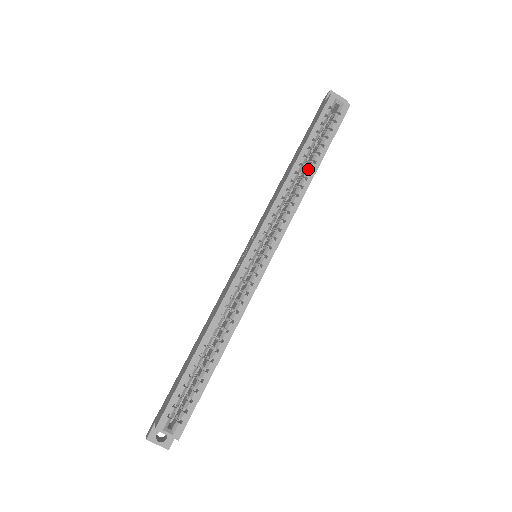
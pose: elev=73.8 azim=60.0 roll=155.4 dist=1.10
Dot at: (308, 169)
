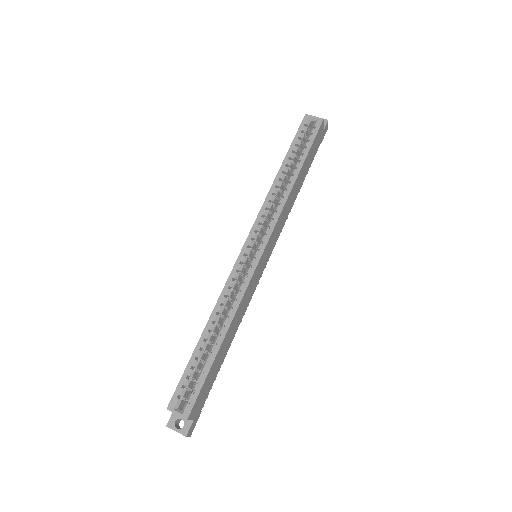
Dot at: (292, 175)
